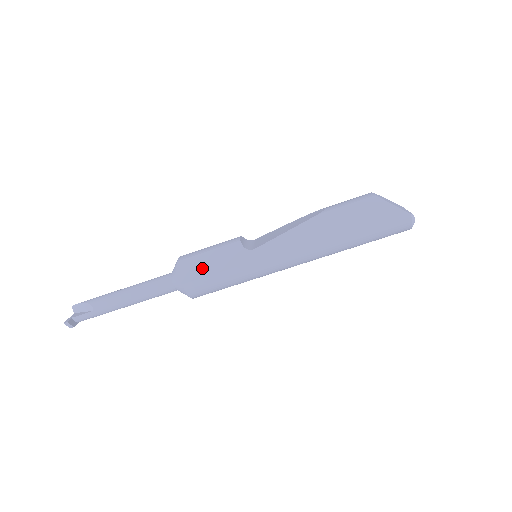
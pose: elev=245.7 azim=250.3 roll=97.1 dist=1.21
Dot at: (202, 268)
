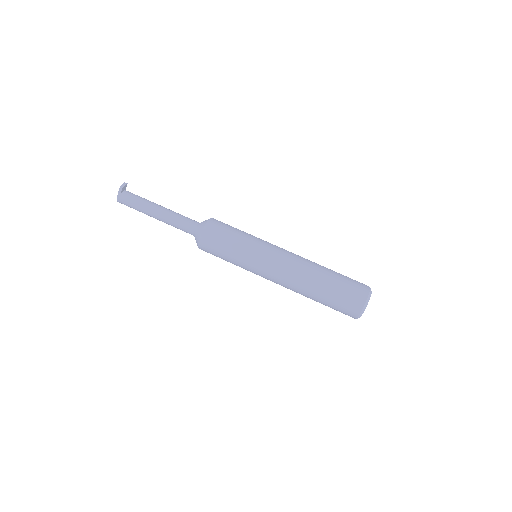
Dot at: occluded
